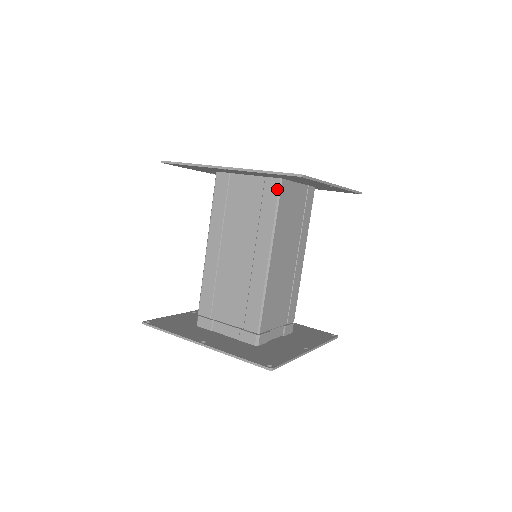
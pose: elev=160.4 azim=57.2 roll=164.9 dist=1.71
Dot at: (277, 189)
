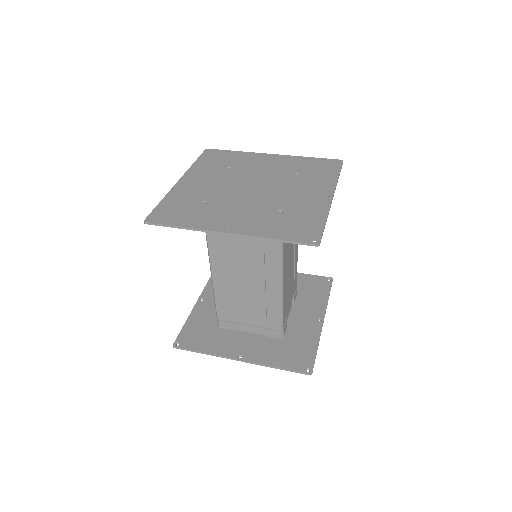
Dot at: occluded
